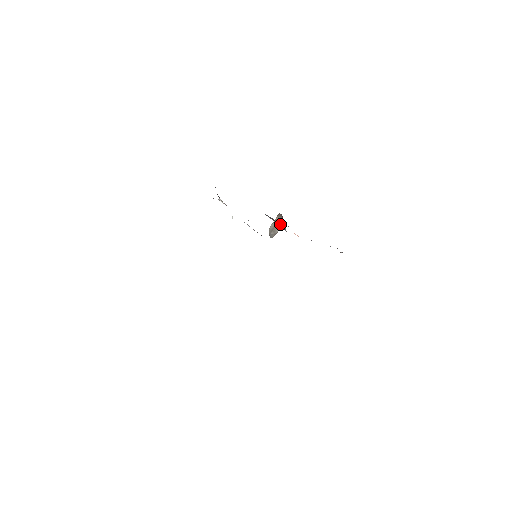
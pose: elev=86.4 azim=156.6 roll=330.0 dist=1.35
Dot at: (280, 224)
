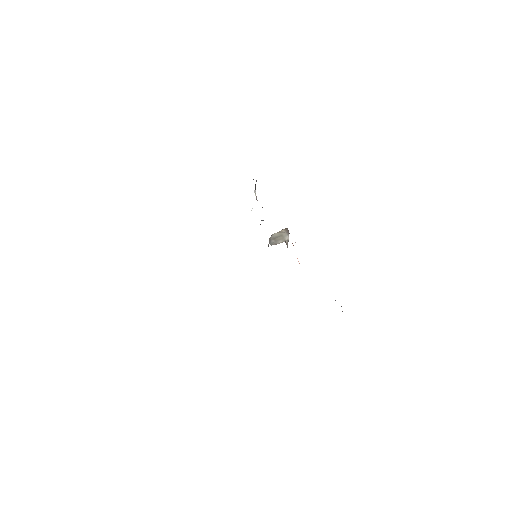
Dot at: (284, 238)
